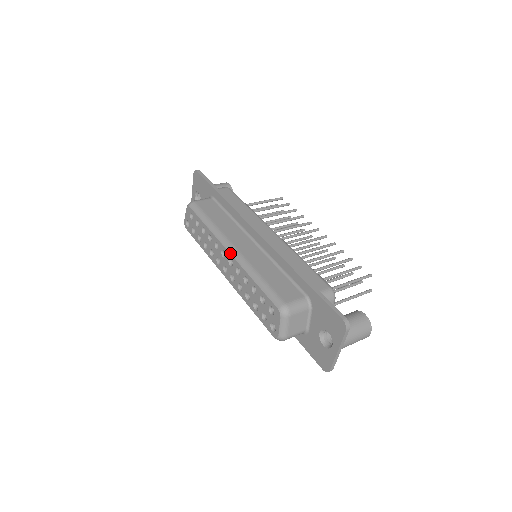
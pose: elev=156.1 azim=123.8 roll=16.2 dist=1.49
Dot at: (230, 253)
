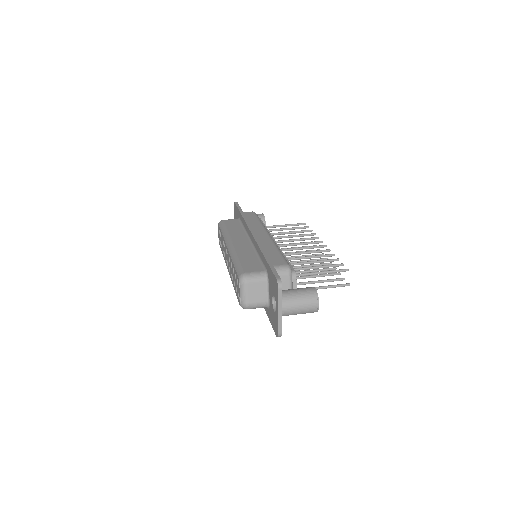
Dot at: (227, 247)
